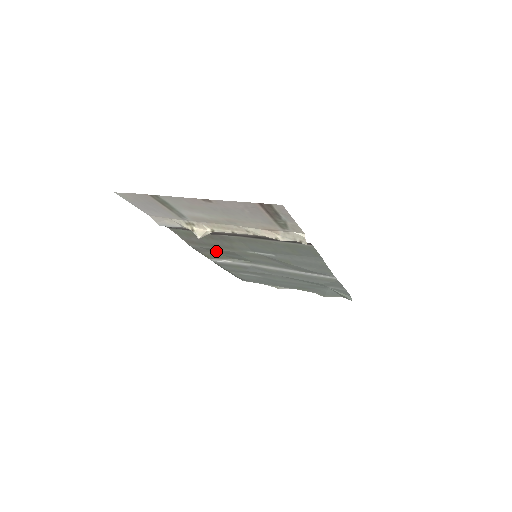
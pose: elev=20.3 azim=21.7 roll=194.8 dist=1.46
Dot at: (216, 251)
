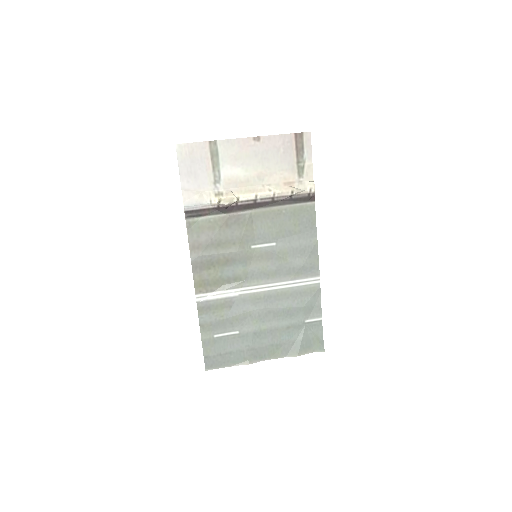
Dot at: (215, 263)
